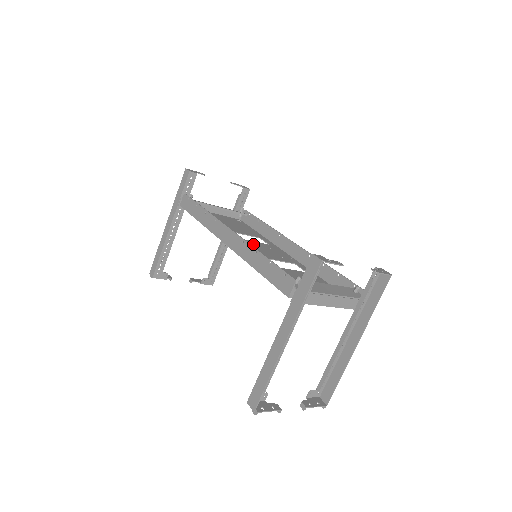
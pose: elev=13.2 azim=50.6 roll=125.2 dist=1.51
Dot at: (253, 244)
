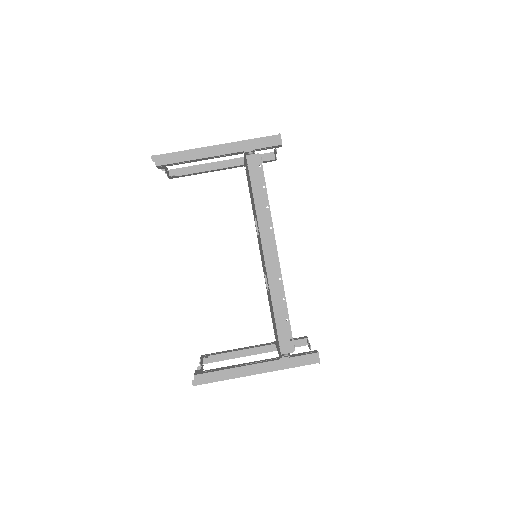
Dot at: occluded
